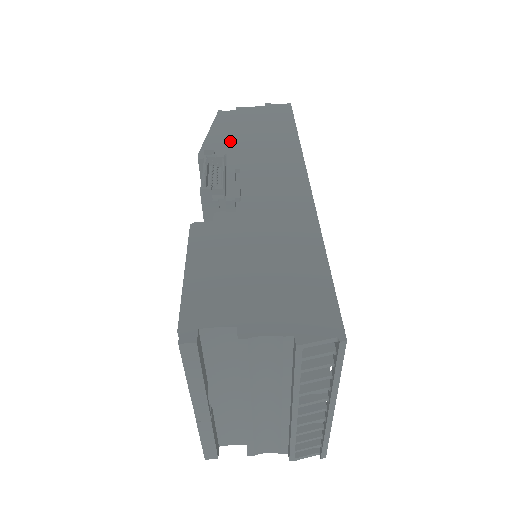
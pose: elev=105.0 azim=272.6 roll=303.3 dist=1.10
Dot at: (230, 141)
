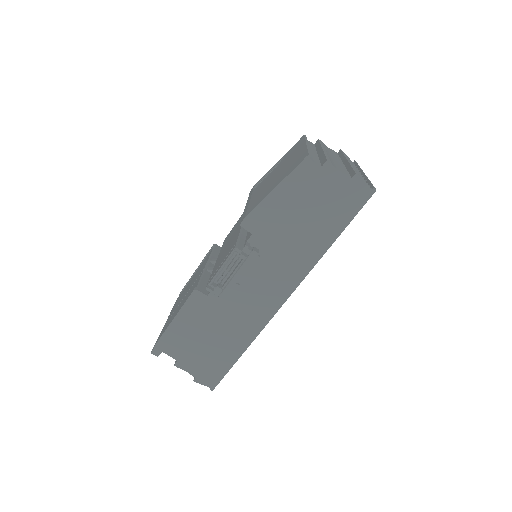
Dot at: (277, 218)
